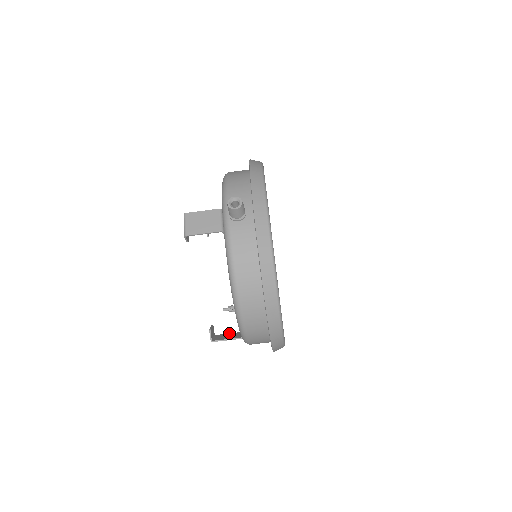
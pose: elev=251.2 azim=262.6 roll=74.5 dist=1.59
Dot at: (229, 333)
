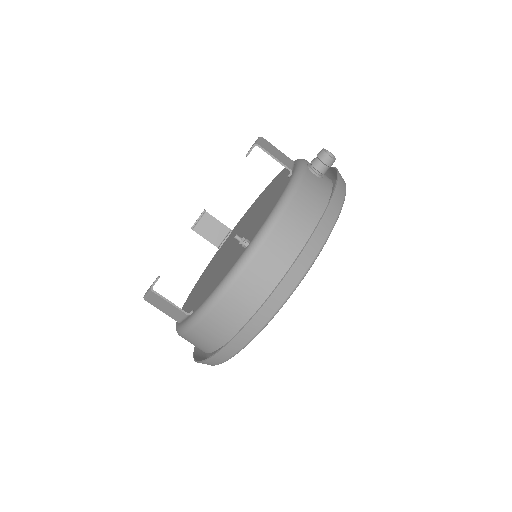
Dot at: (162, 309)
